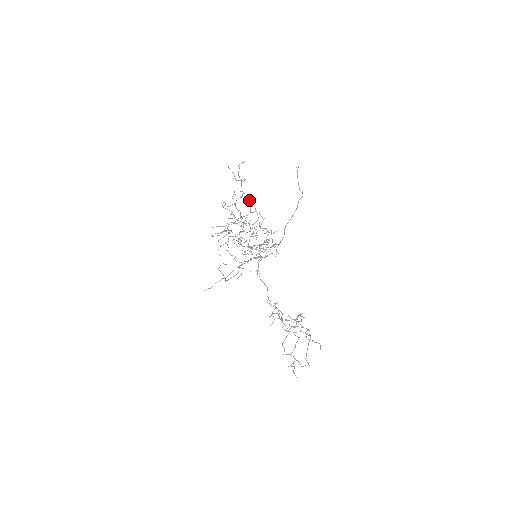
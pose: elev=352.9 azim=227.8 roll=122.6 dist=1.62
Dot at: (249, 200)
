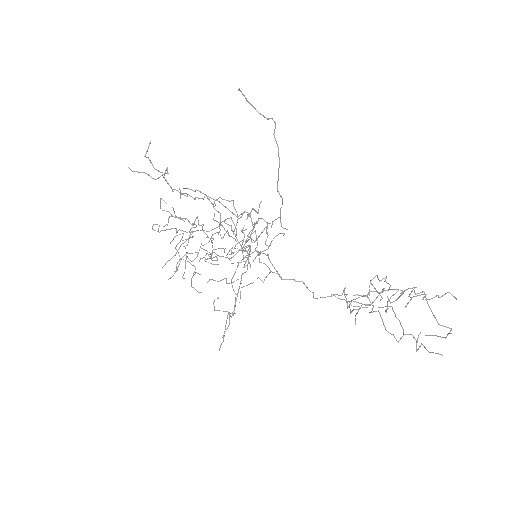
Dot at: occluded
